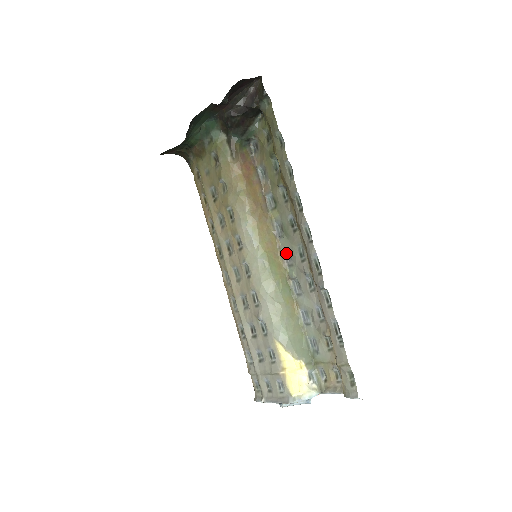
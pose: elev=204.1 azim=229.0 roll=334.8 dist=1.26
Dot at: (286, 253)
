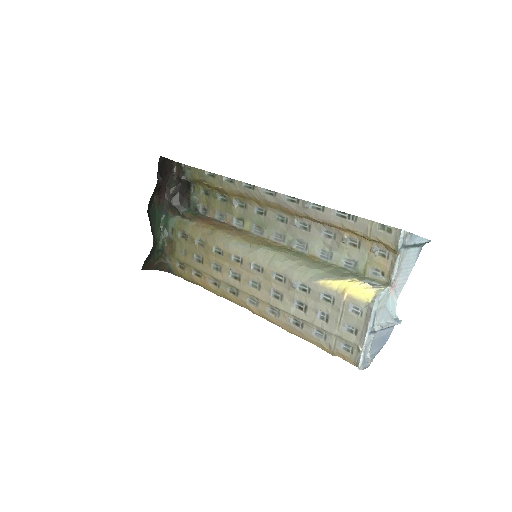
Dot at: (275, 237)
